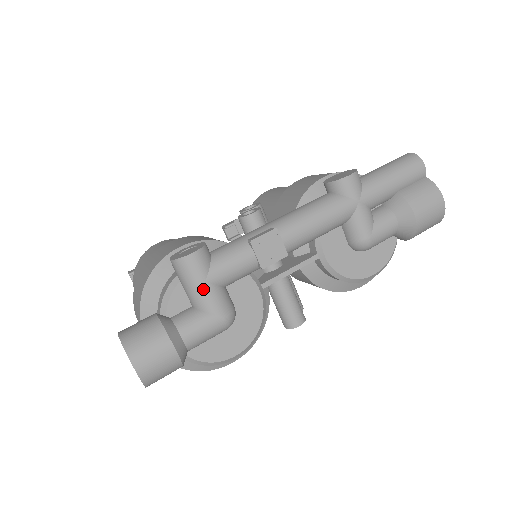
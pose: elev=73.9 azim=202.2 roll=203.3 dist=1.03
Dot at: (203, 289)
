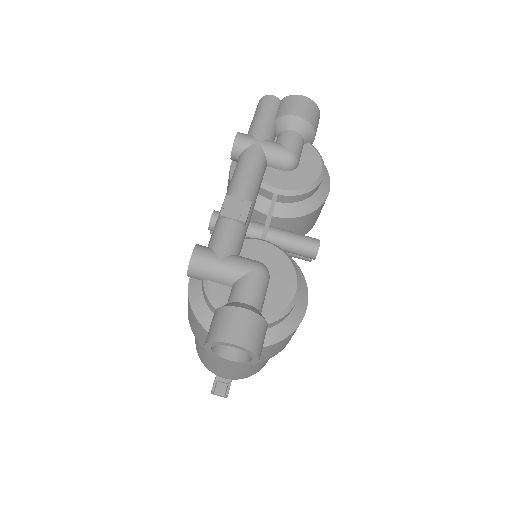
Dot at: (223, 265)
